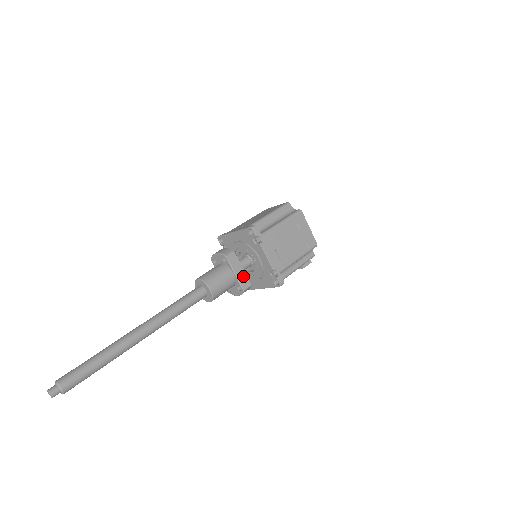
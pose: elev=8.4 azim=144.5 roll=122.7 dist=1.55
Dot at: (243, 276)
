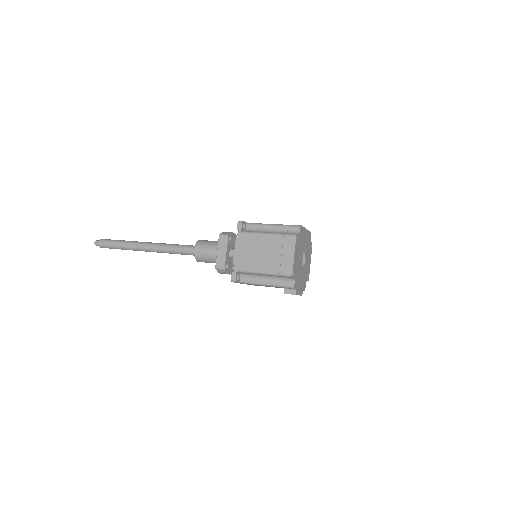
Dot at: (222, 257)
